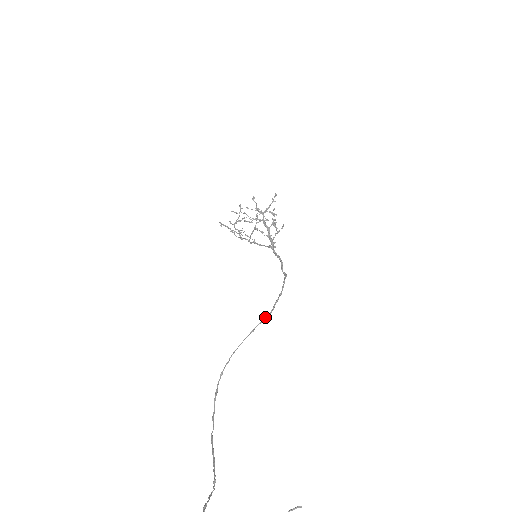
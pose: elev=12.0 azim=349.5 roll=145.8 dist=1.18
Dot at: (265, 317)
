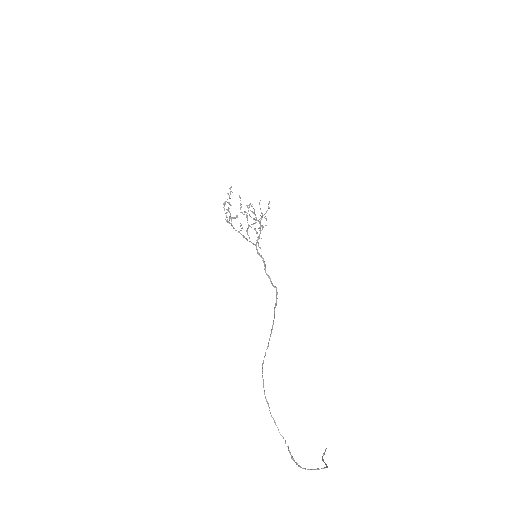
Dot at: occluded
